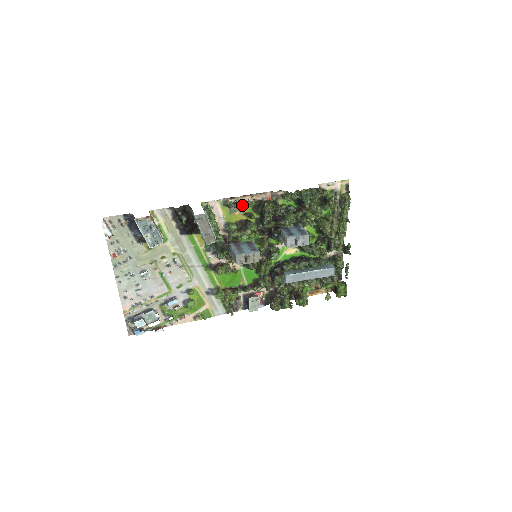
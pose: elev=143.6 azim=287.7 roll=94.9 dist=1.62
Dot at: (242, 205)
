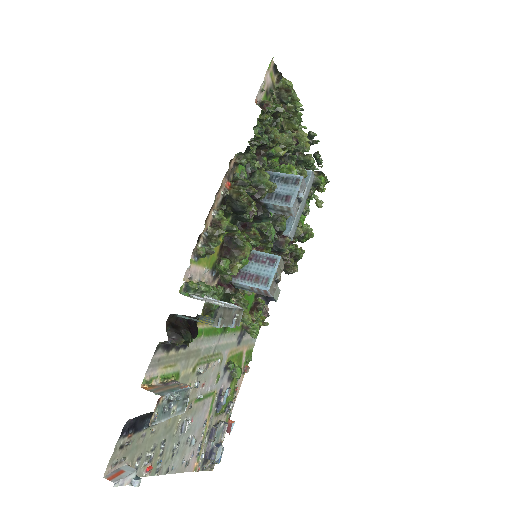
Dot at: (219, 233)
